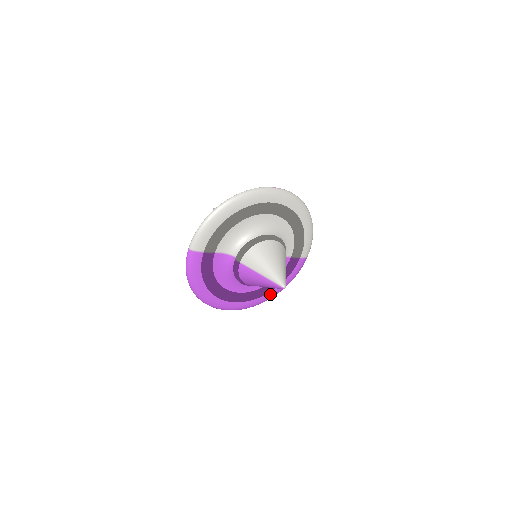
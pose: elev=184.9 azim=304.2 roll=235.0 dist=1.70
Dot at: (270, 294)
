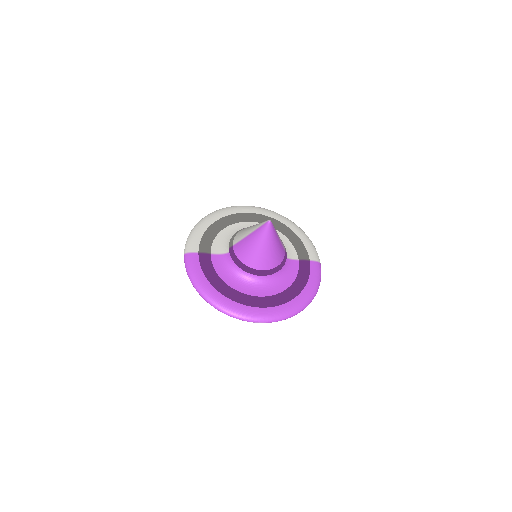
Dot at: (297, 300)
